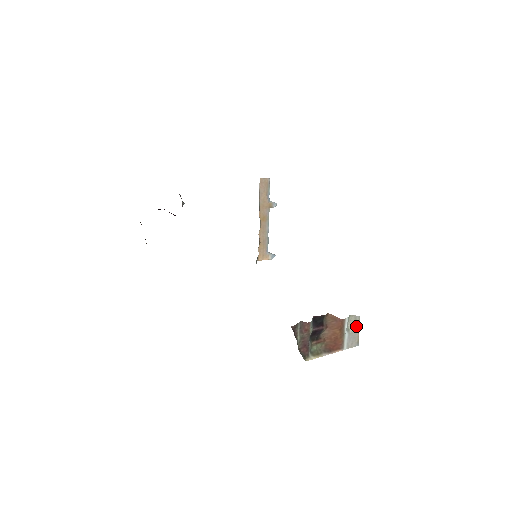
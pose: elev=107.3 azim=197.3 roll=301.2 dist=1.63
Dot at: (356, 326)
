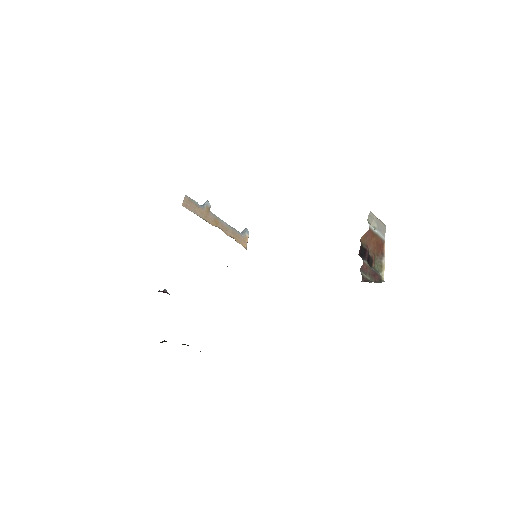
Dot at: (375, 219)
